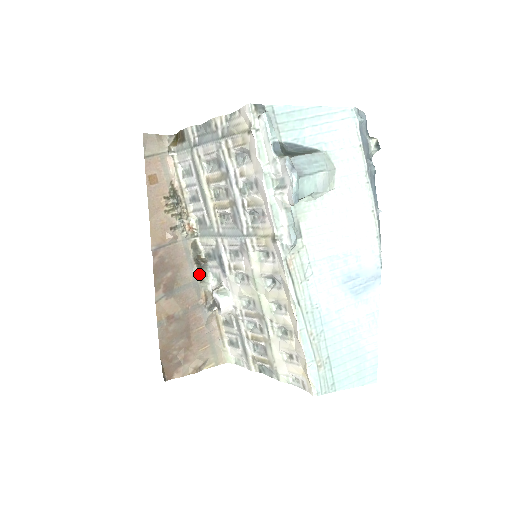
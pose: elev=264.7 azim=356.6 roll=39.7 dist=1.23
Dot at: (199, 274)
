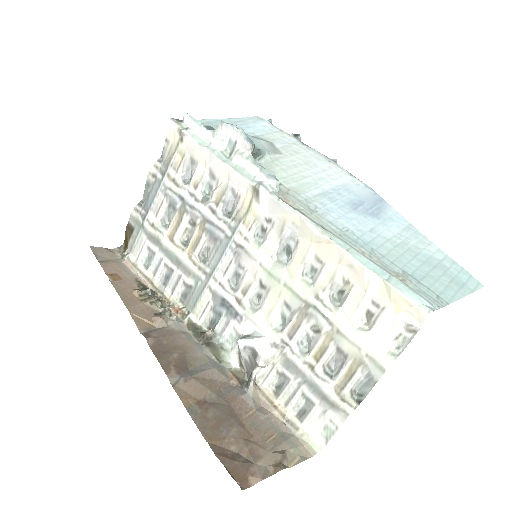
Dot at: (213, 353)
